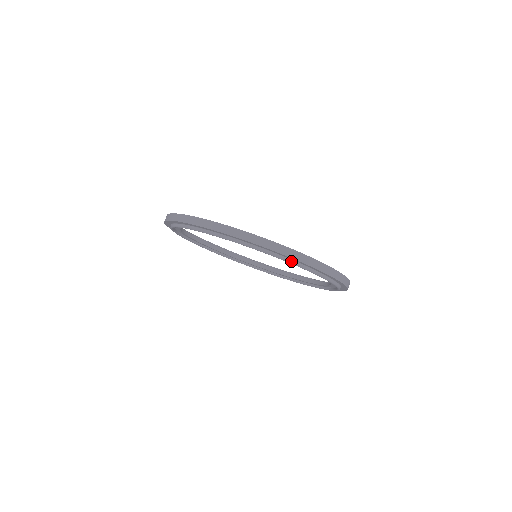
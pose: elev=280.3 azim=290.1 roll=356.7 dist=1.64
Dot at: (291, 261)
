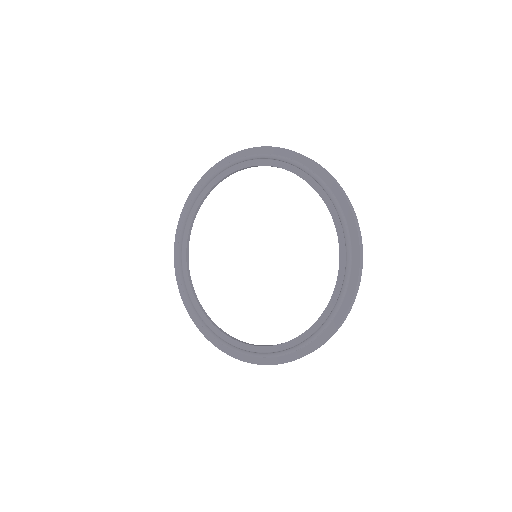
Dot at: (350, 245)
